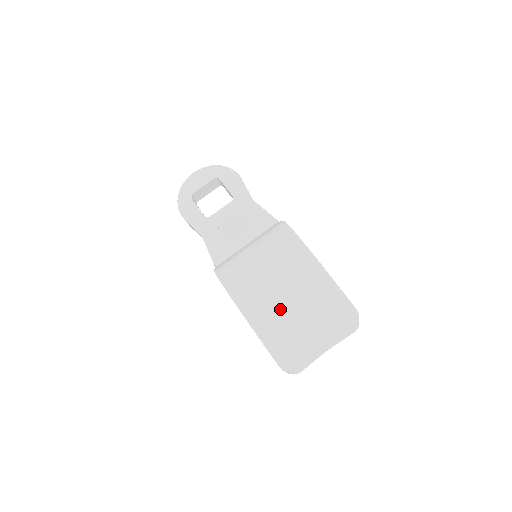
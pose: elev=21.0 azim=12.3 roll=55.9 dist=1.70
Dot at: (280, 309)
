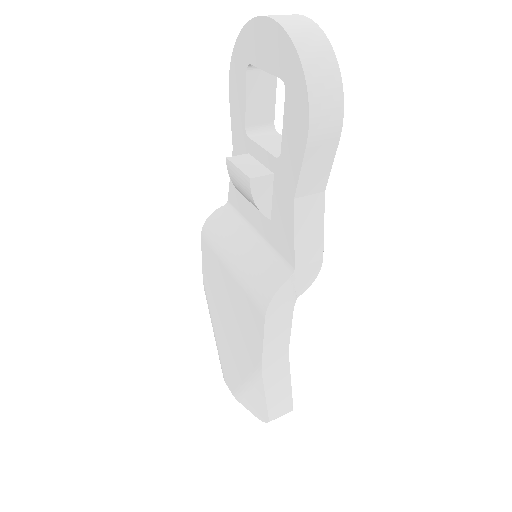
Dot at: (221, 329)
